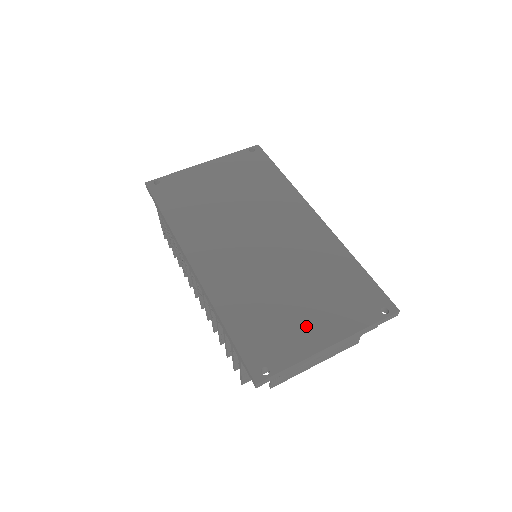
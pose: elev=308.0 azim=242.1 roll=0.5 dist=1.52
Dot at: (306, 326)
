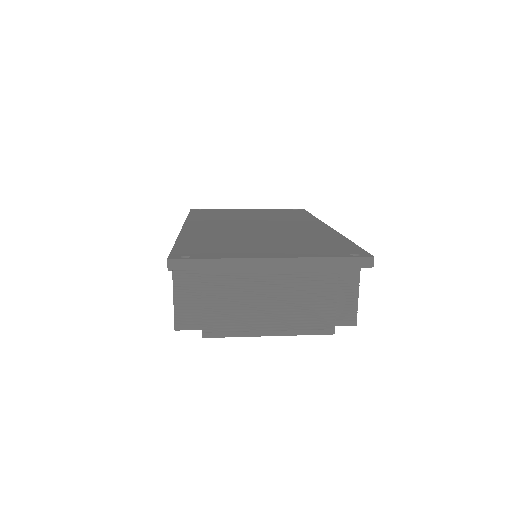
Dot at: (256, 250)
